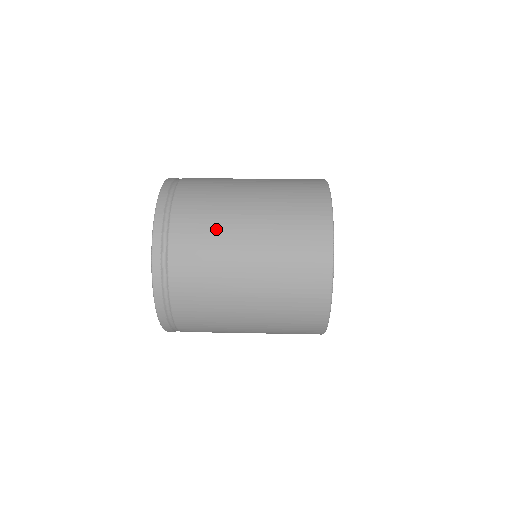
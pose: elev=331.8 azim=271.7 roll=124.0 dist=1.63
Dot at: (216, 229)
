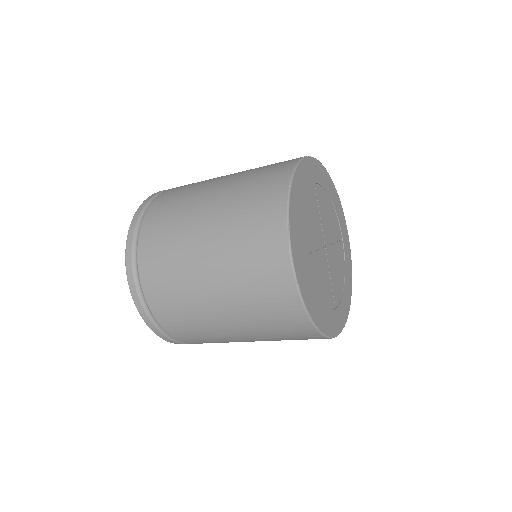
Dot at: occluded
